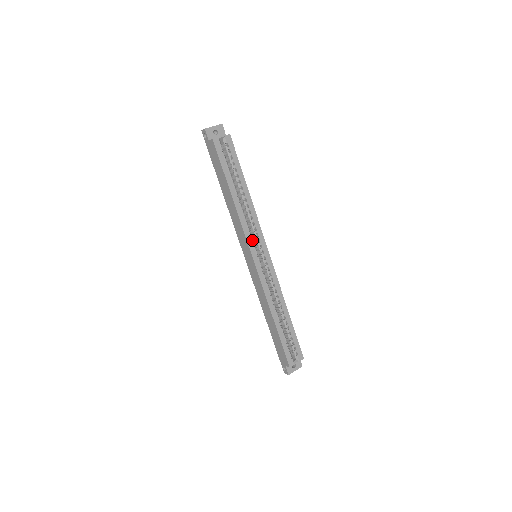
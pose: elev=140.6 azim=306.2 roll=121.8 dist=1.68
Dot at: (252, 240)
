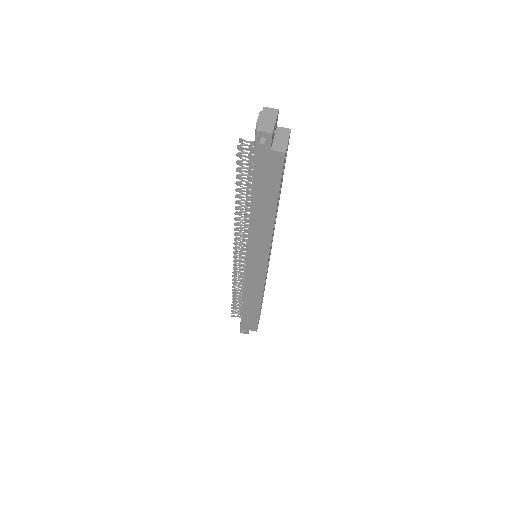
Dot at: (270, 249)
